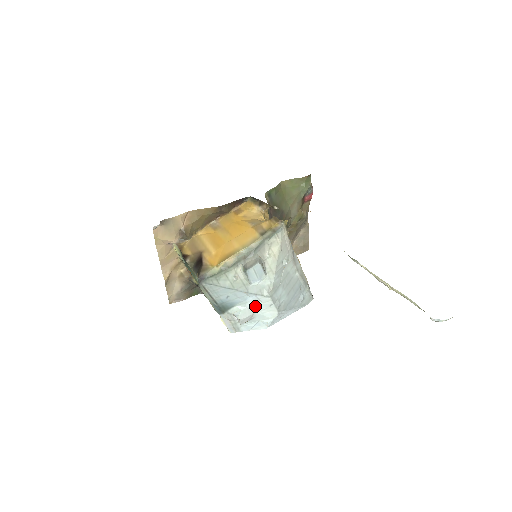
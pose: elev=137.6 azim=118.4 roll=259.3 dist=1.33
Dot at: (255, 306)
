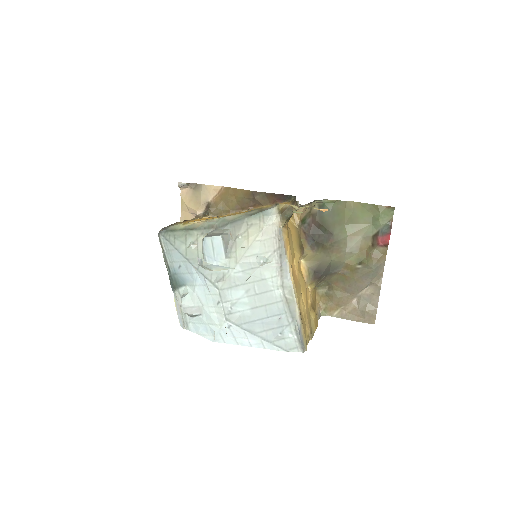
Dot at: (203, 296)
